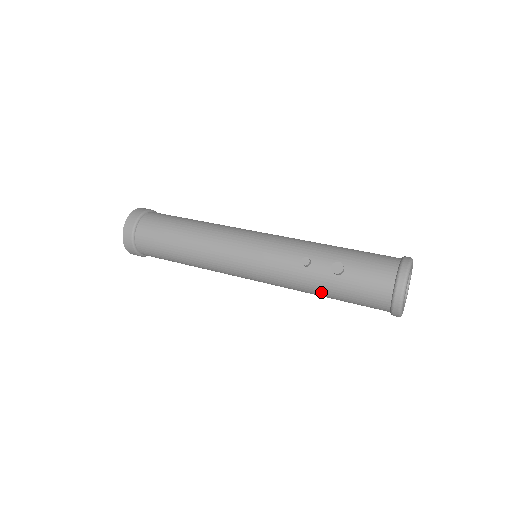
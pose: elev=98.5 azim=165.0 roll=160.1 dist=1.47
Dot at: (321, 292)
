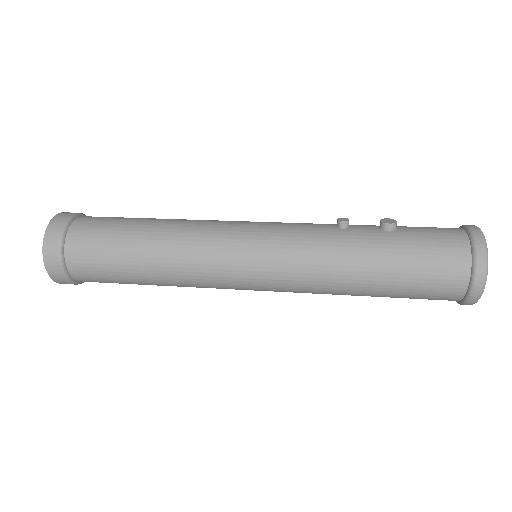
Dot at: (369, 260)
